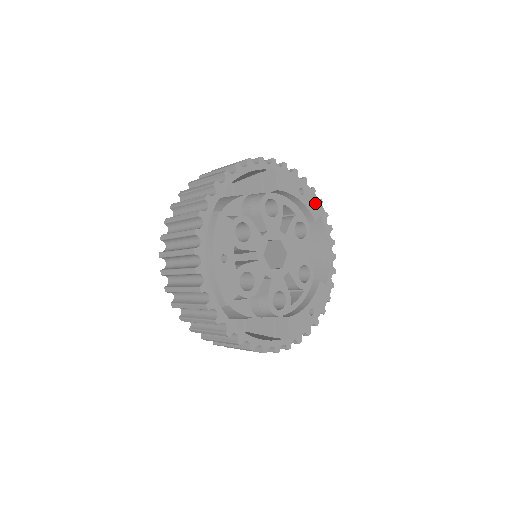
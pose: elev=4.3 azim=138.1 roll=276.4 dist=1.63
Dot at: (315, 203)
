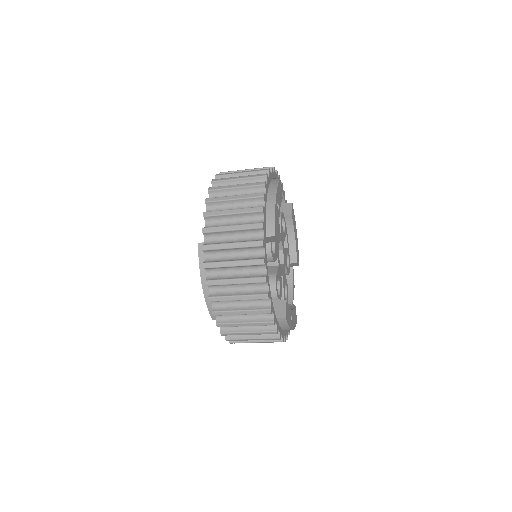
Dot at: (298, 253)
